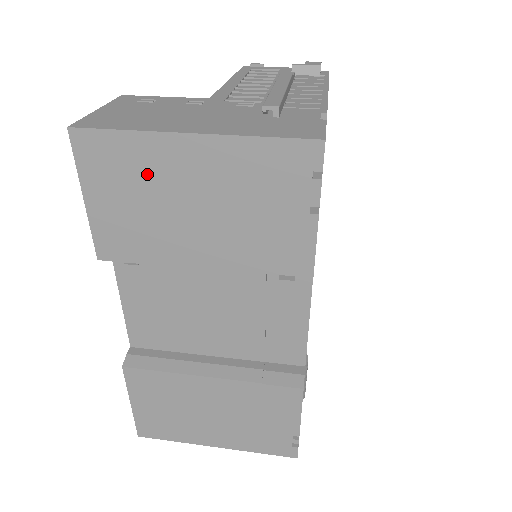
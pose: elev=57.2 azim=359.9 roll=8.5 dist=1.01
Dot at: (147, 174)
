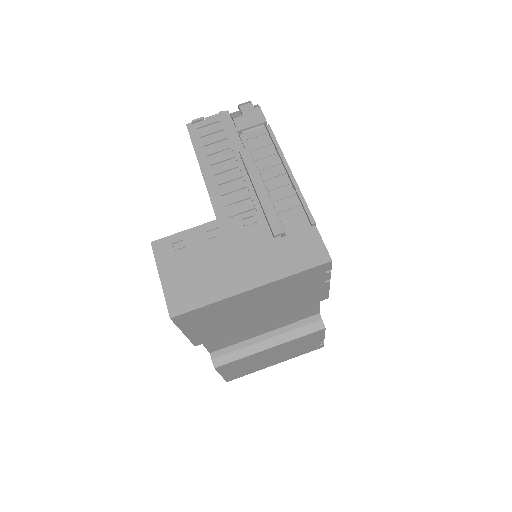
Dot at: (225, 311)
